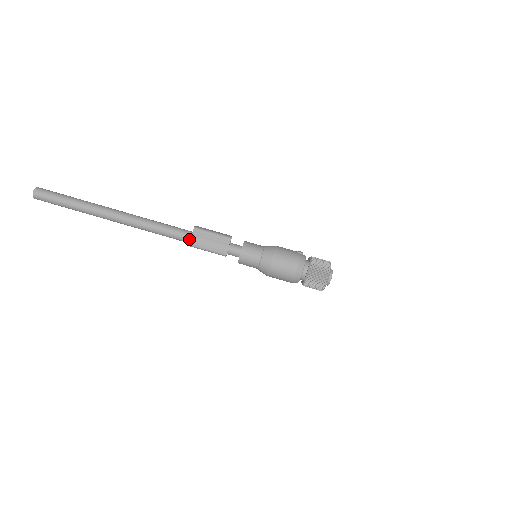
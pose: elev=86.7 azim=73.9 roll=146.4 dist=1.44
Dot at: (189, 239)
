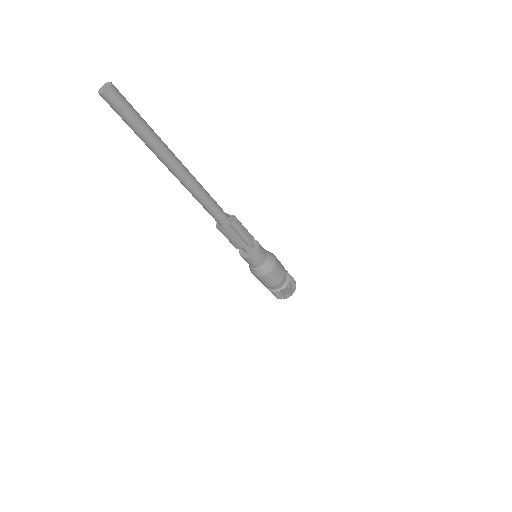
Dot at: (220, 224)
